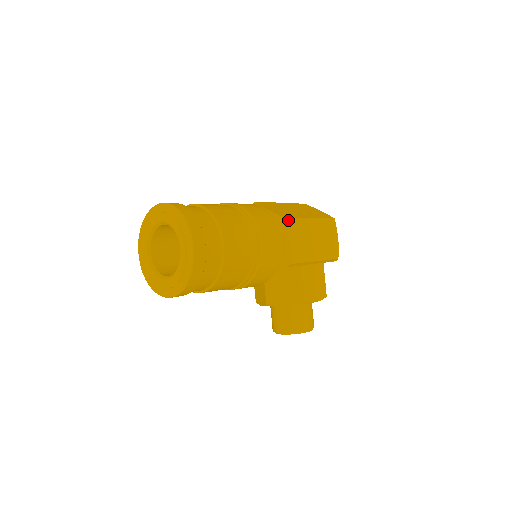
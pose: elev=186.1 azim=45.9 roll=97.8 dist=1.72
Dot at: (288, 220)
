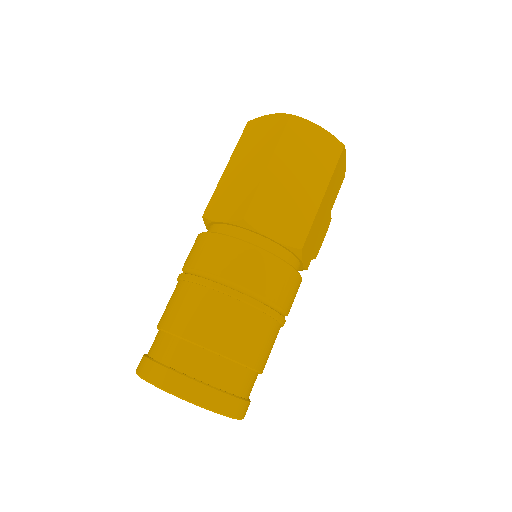
Dot at: (304, 245)
